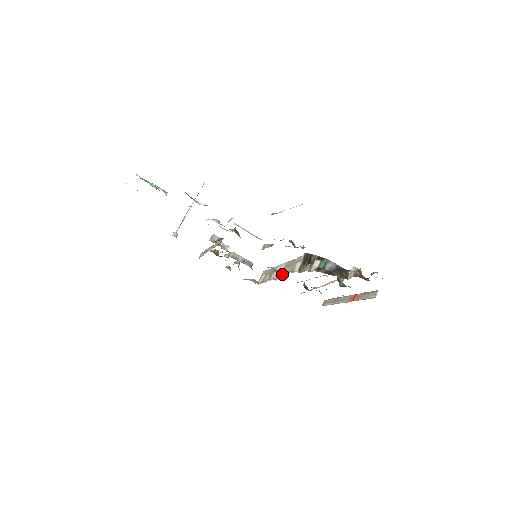
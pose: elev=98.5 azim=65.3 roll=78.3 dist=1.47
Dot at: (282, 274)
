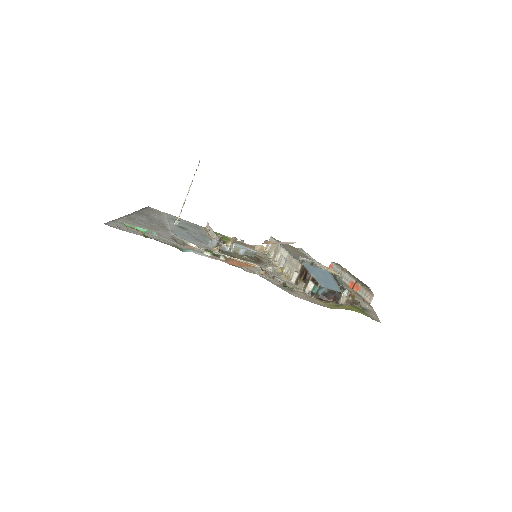
Dot at: (282, 270)
